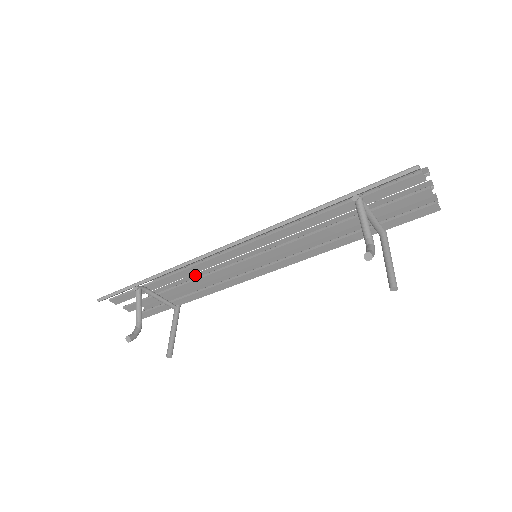
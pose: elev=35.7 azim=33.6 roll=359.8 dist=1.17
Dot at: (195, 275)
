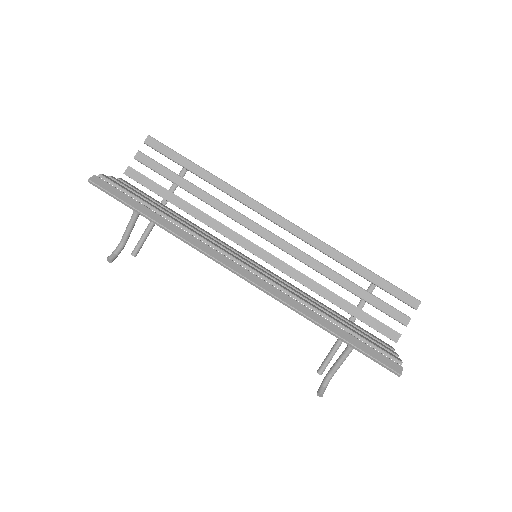
Dot at: (194, 188)
